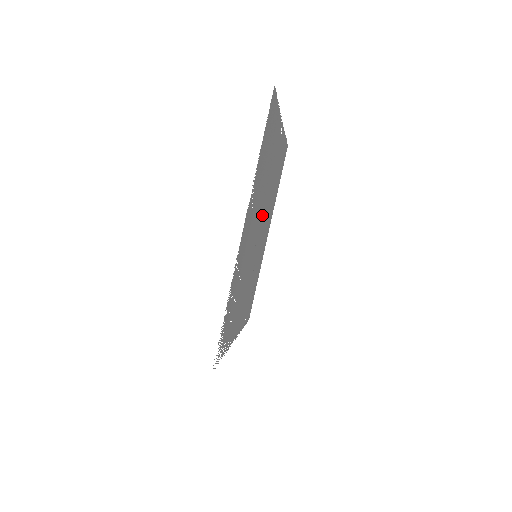
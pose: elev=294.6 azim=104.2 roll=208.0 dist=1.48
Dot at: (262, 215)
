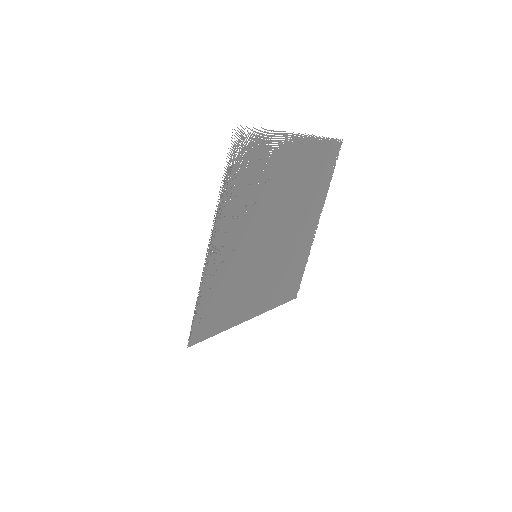
Dot at: (282, 231)
